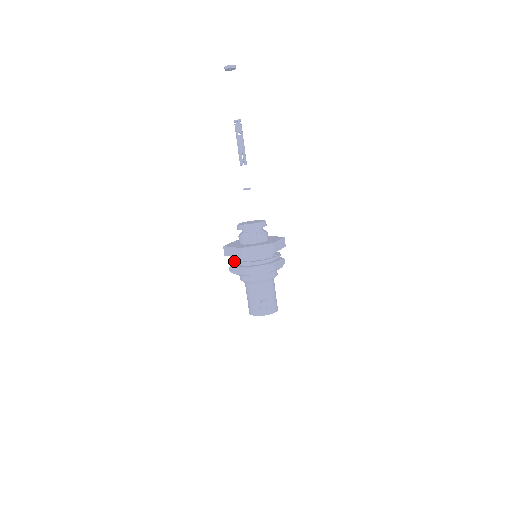
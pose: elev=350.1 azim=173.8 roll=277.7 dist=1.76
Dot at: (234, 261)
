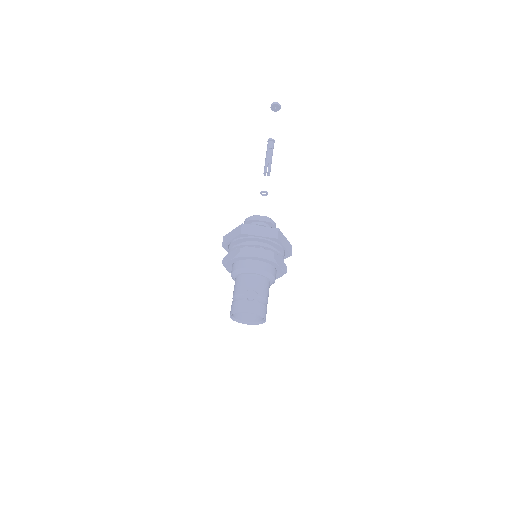
Dot at: (230, 248)
